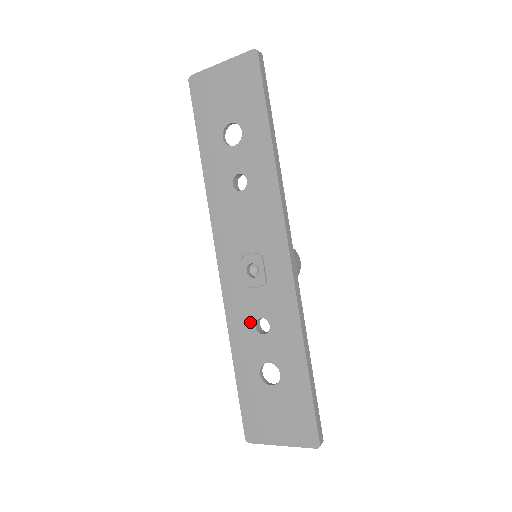
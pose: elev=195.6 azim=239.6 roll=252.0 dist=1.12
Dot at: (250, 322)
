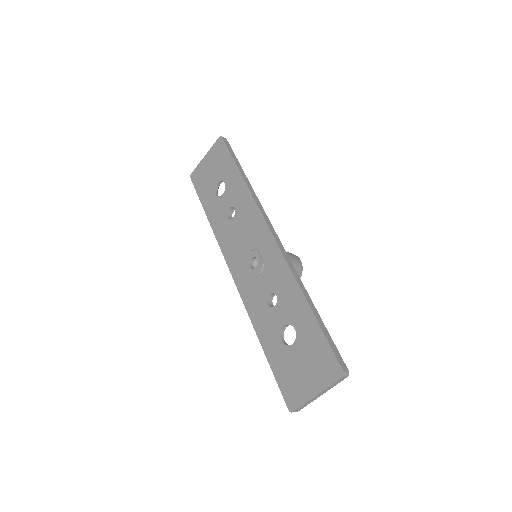
Dot at: (263, 303)
